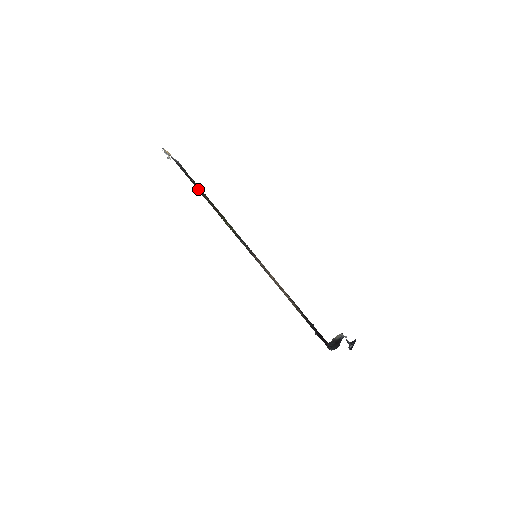
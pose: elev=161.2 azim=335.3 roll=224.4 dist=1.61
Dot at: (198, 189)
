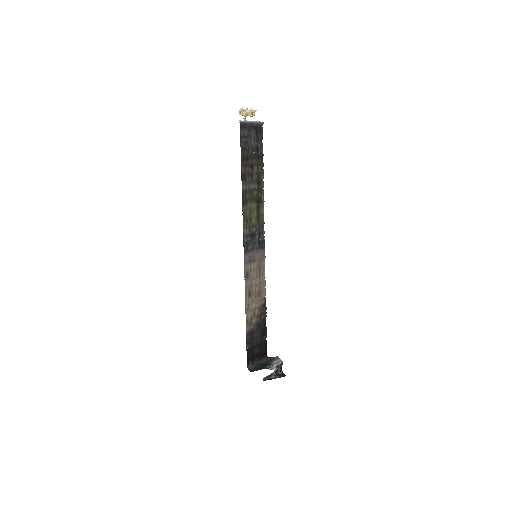
Dot at: (246, 167)
